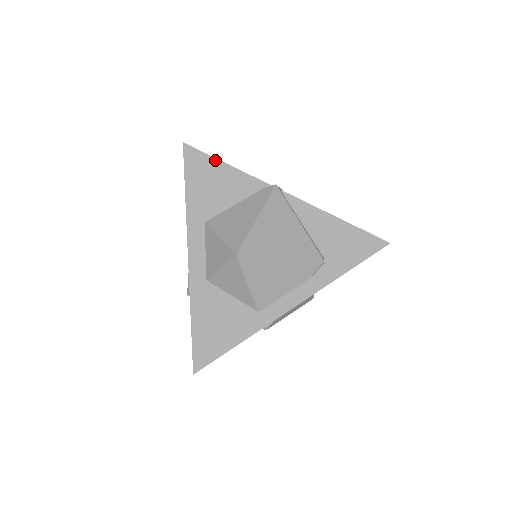
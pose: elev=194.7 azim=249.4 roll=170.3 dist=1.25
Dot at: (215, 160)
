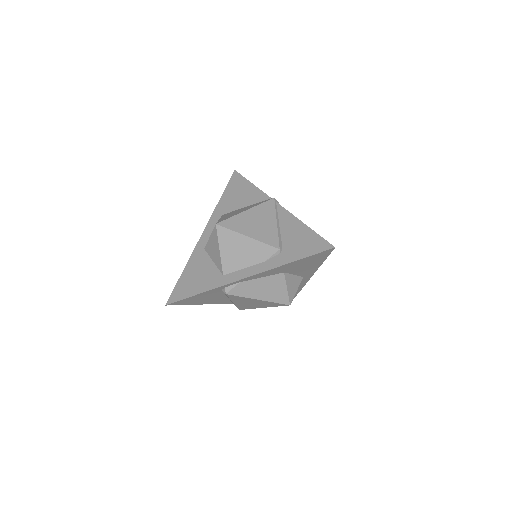
Dot at: (247, 181)
